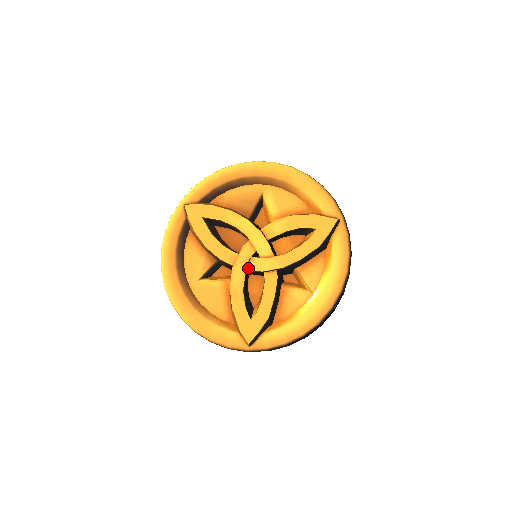
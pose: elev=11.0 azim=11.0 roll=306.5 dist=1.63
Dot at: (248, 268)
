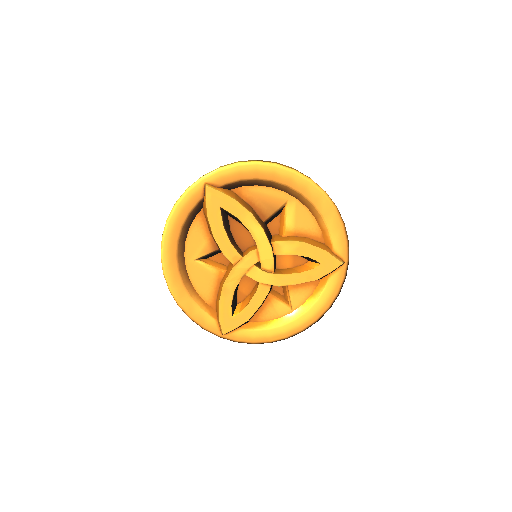
Dot at: (246, 273)
